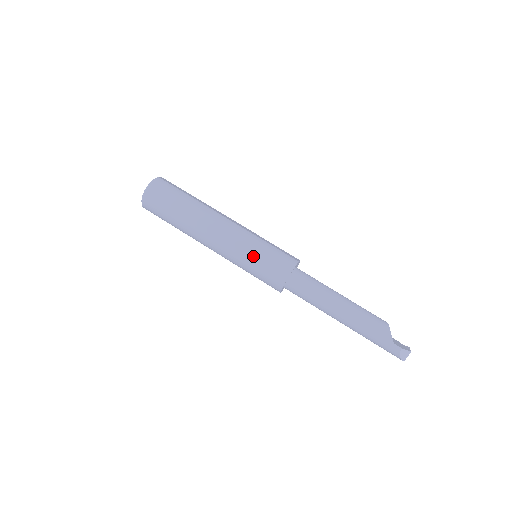
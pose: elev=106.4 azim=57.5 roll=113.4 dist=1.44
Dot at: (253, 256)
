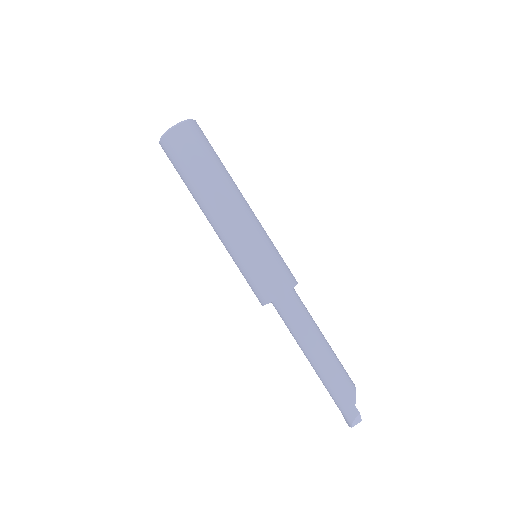
Dot at: (261, 254)
